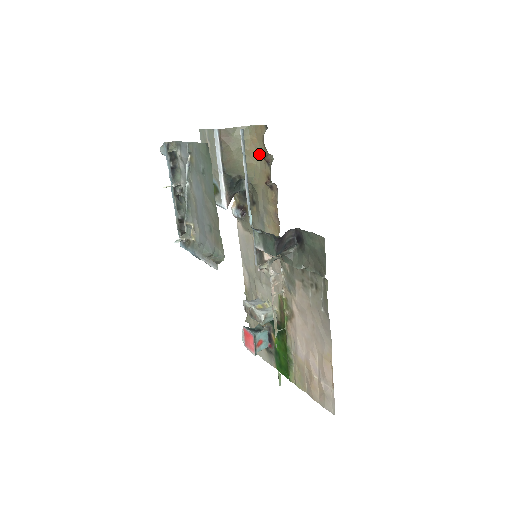
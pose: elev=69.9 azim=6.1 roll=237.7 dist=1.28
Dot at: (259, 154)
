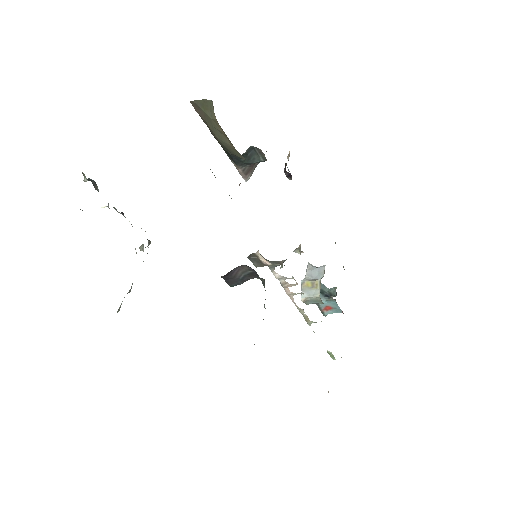
Dot at: occluded
